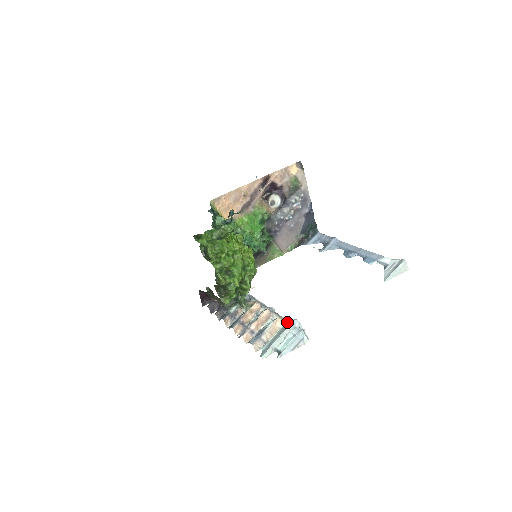
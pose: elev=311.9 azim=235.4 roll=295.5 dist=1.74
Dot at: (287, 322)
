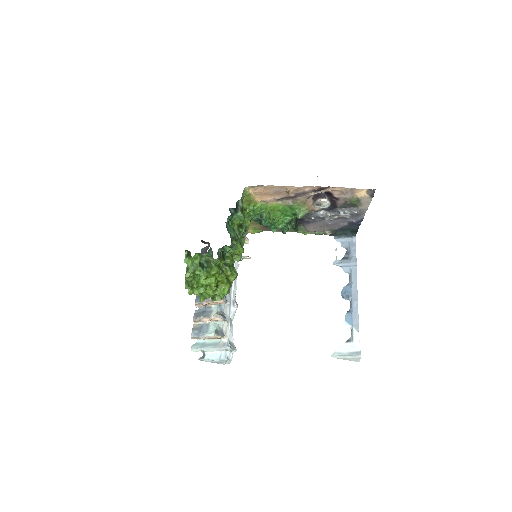
Dot at: (226, 340)
